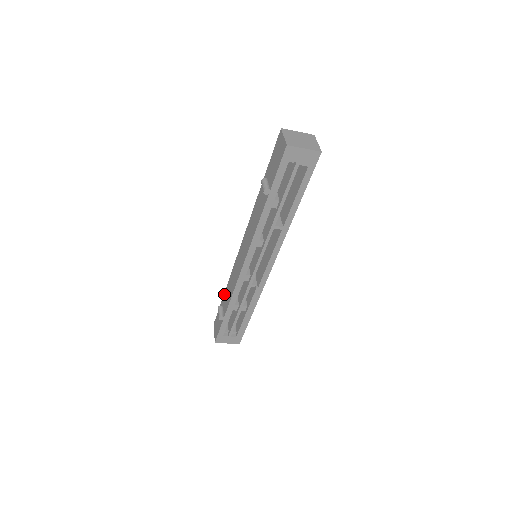
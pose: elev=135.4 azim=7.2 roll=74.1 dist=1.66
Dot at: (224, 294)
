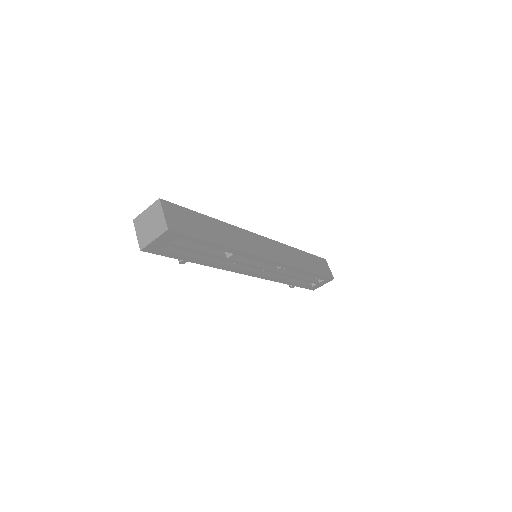
Dot at: occluded
